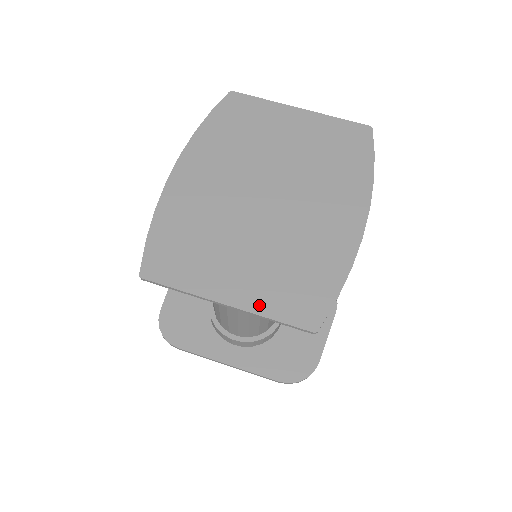
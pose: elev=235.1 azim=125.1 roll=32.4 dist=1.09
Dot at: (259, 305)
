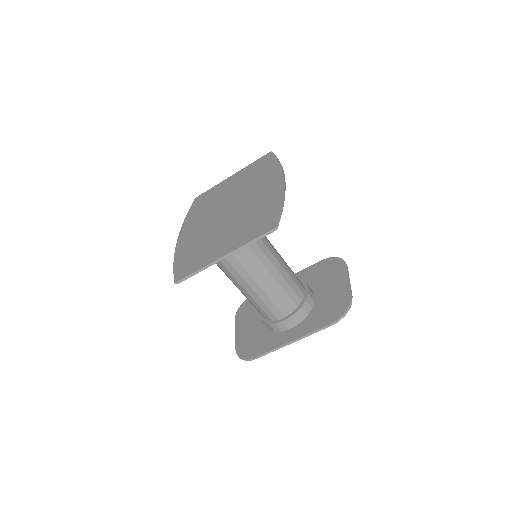
Dot at: (240, 243)
